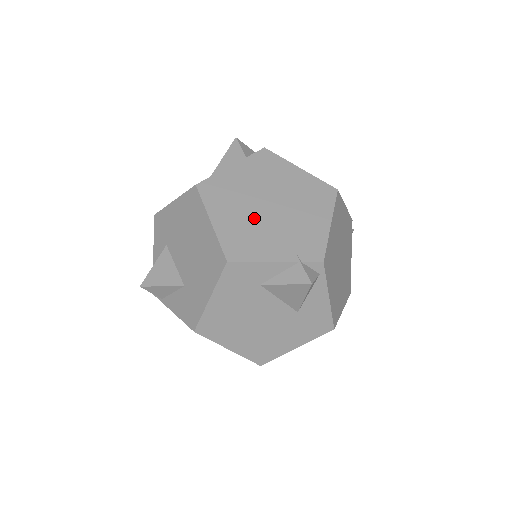
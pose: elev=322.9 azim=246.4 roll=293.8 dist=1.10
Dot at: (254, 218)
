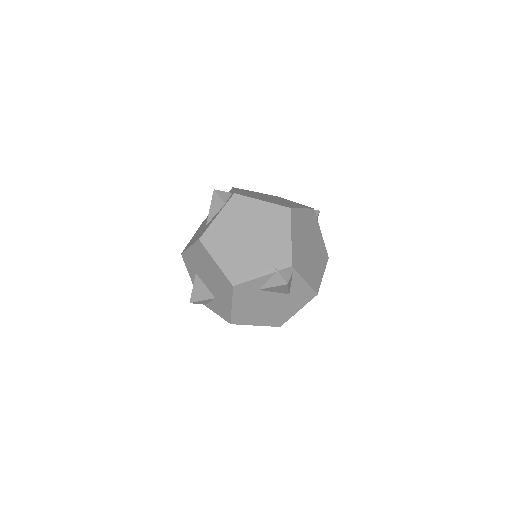
Dot at: (241, 250)
